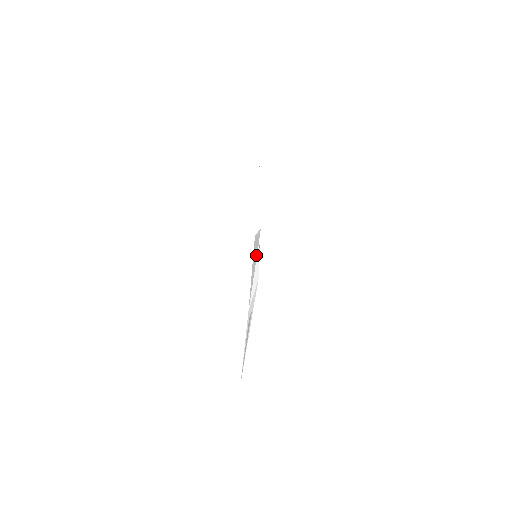
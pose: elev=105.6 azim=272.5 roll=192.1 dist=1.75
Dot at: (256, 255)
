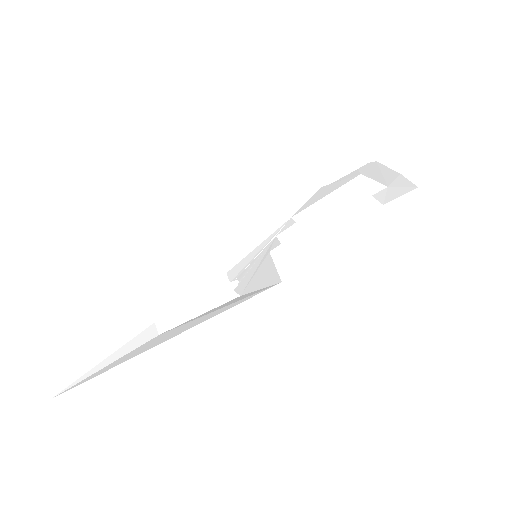
Dot at: (266, 231)
